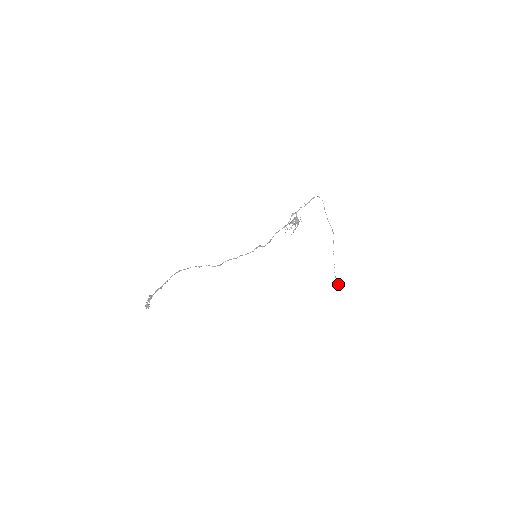
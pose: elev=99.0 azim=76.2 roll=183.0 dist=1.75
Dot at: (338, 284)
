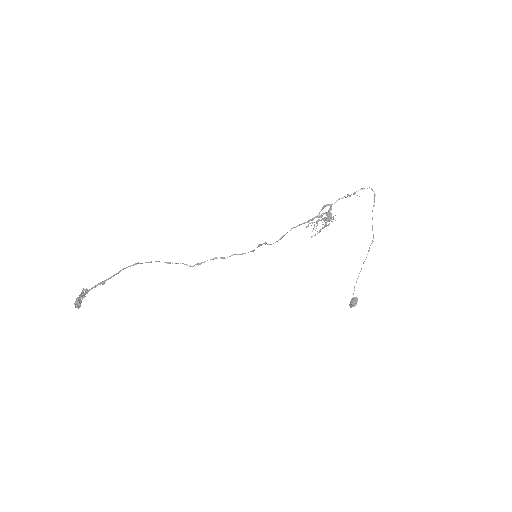
Dot at: (354, 301)
